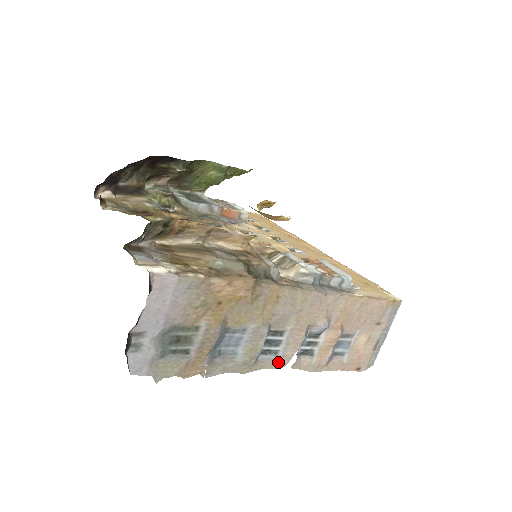
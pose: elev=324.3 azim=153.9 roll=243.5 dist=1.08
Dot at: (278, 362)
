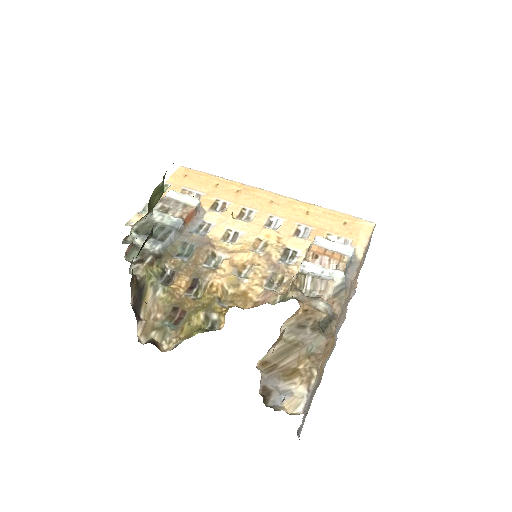
Dot at: (337, 333)
